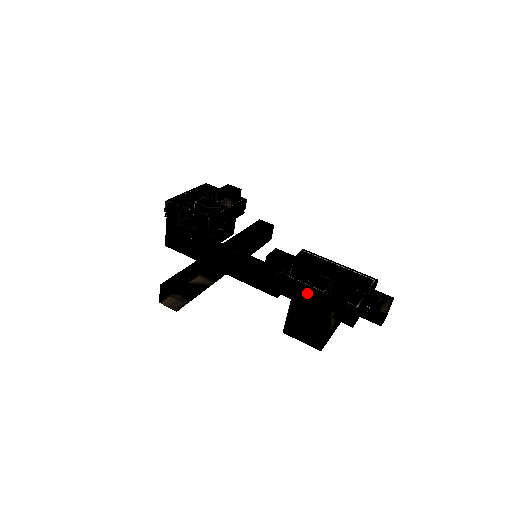
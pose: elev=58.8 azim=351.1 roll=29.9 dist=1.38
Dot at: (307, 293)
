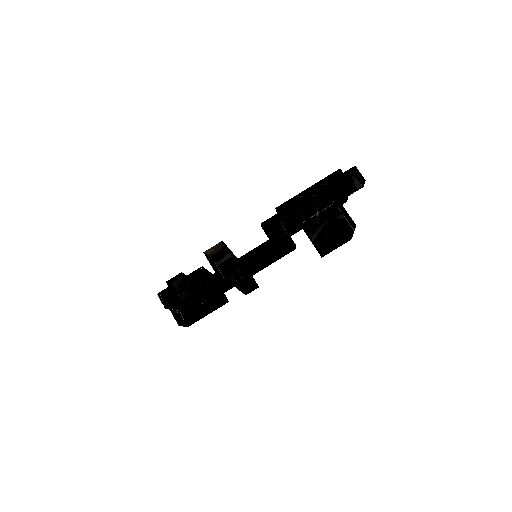
Dot at: (305, 198)
